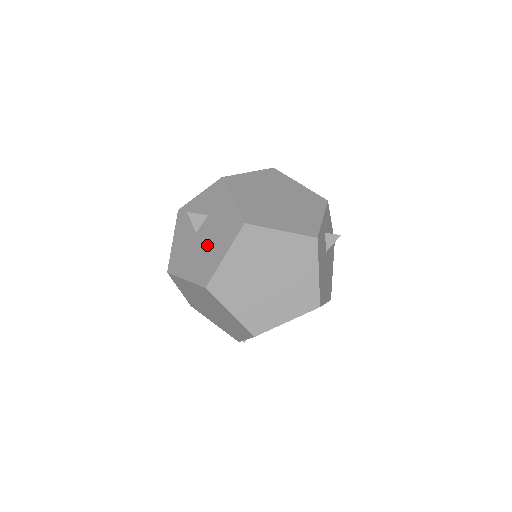
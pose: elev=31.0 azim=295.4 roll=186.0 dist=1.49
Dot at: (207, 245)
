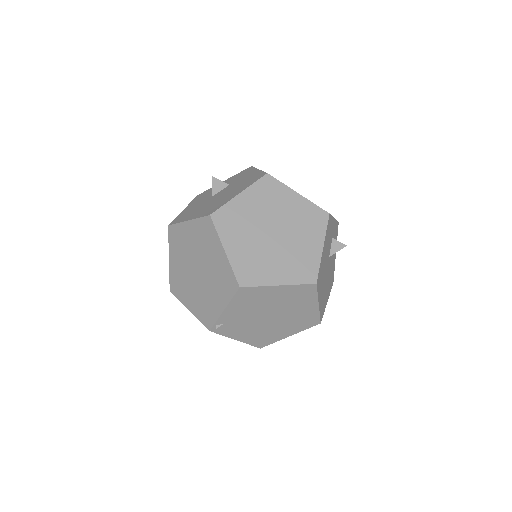
Dot at: (222, 196)
